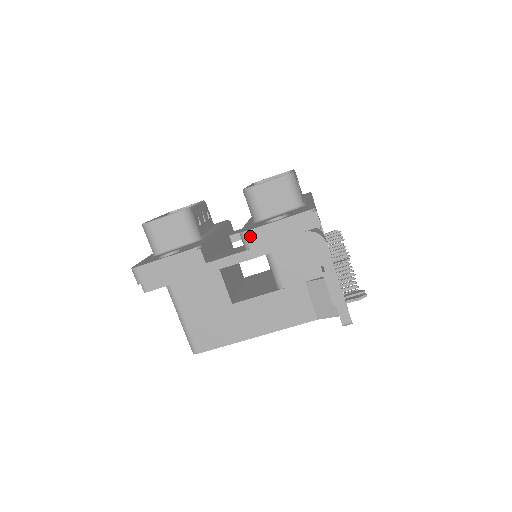
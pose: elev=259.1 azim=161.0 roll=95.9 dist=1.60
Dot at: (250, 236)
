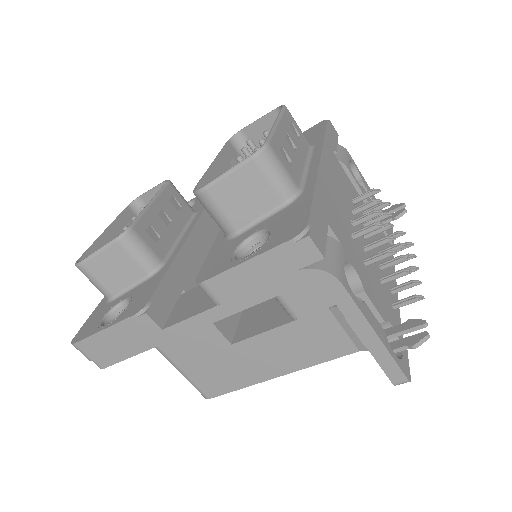
Dot at: (211, 288)
